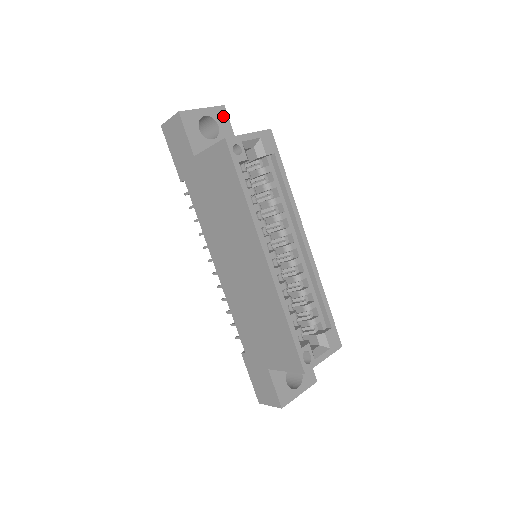
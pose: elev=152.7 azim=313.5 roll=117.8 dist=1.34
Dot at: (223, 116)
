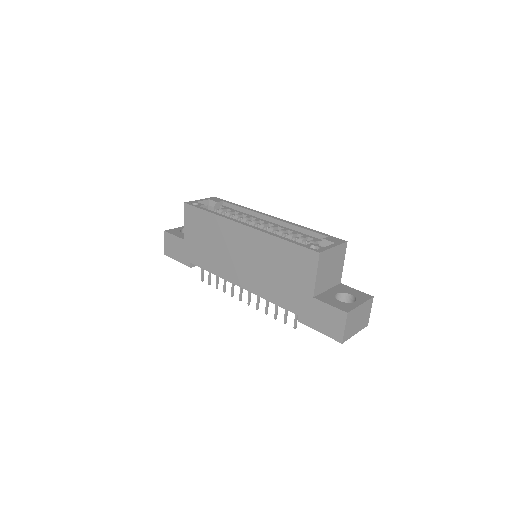
Dot at: occluded
